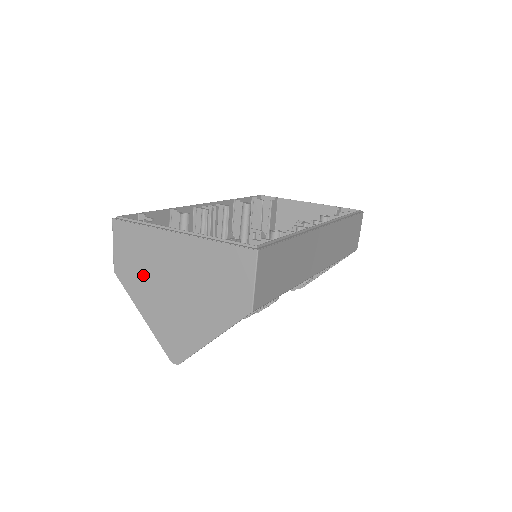
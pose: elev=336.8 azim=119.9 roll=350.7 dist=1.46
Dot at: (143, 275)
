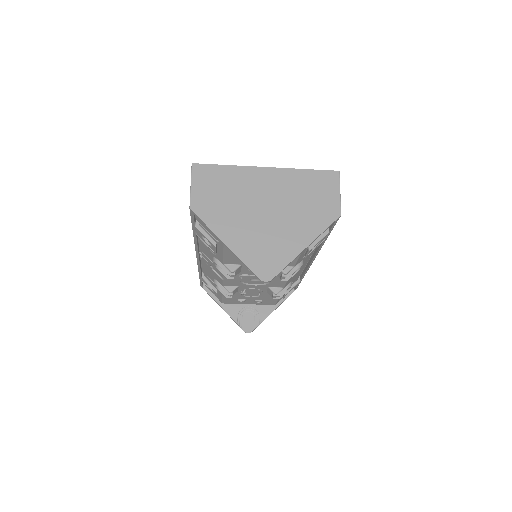
Dot at: (228, 206)
